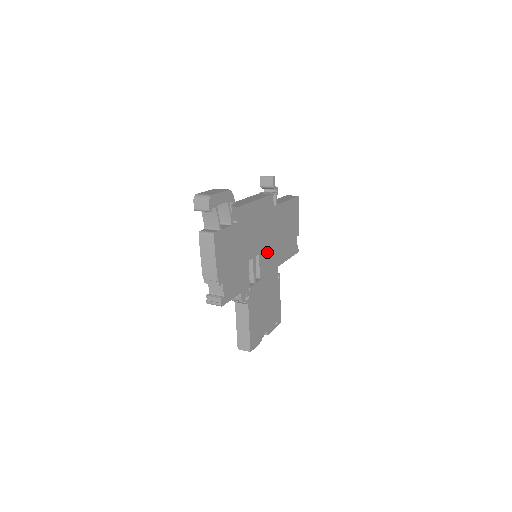
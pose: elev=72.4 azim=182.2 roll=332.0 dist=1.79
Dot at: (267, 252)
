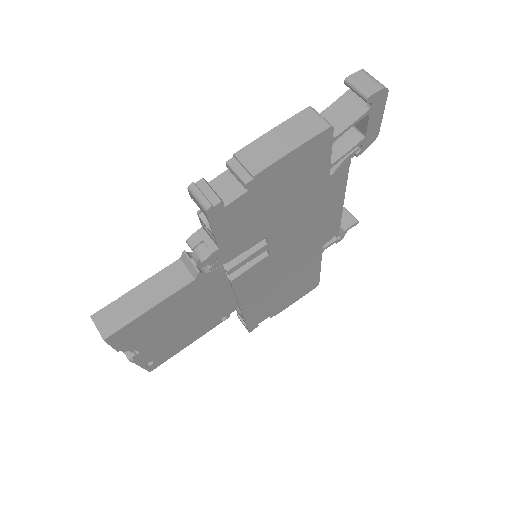
Dot at: (267, 271)
